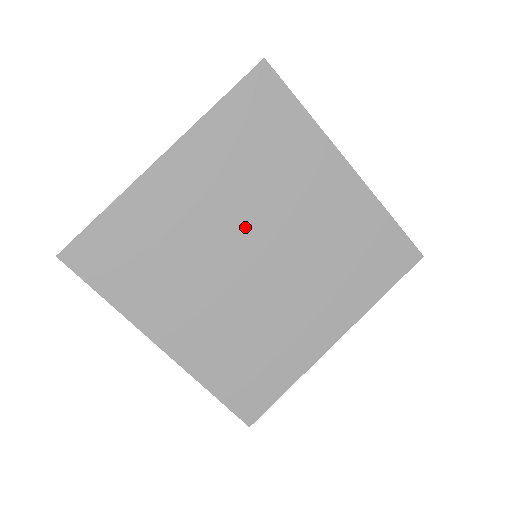
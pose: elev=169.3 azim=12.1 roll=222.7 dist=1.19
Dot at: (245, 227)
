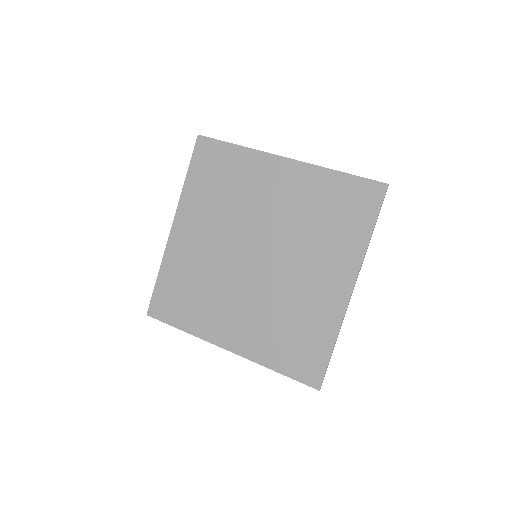
Dot at: (238, 241)
